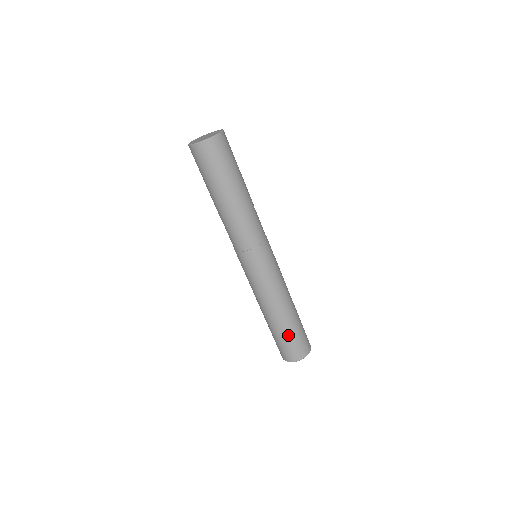
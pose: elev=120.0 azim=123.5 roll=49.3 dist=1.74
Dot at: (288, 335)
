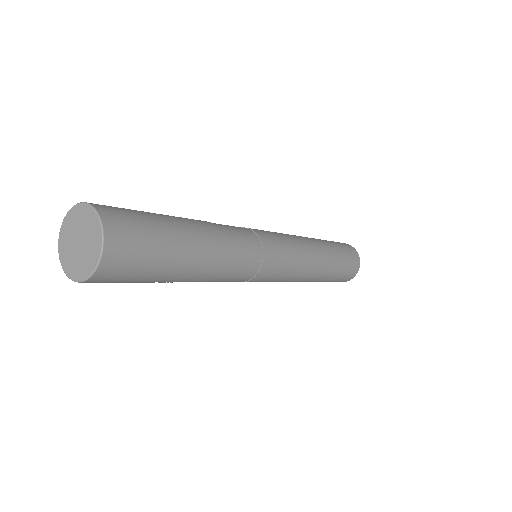
Dot at: (340, 268)
